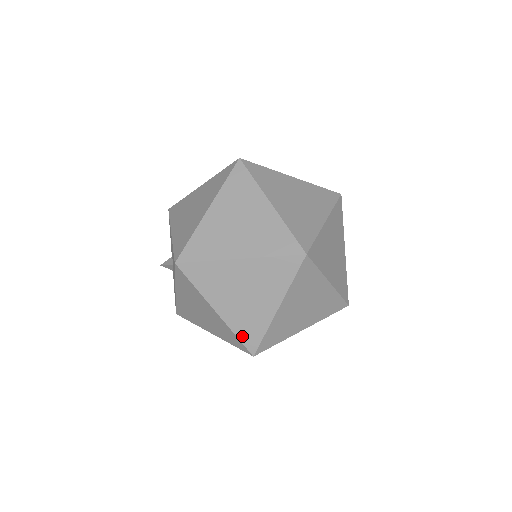
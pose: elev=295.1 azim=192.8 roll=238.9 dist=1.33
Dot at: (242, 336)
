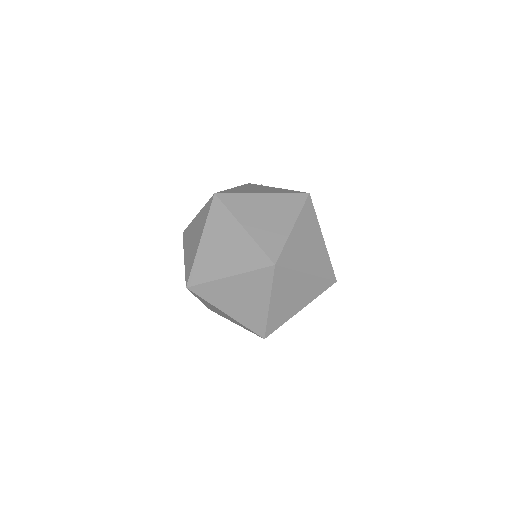
Dot at: (251, 327)
